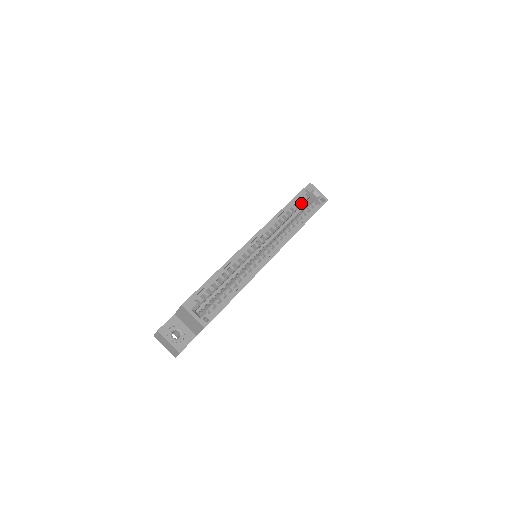
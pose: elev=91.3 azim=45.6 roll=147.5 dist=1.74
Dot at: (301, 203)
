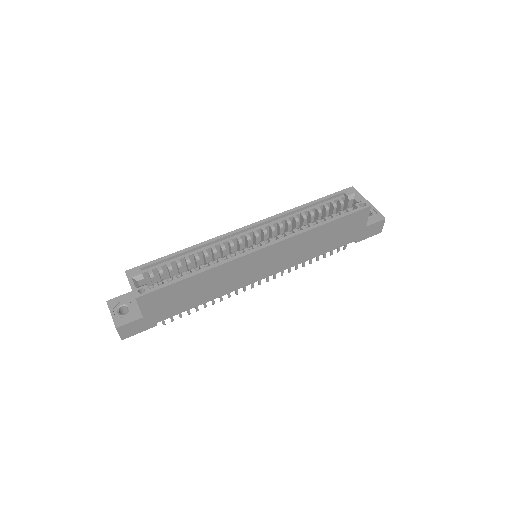
Dot at: (333, 207)
